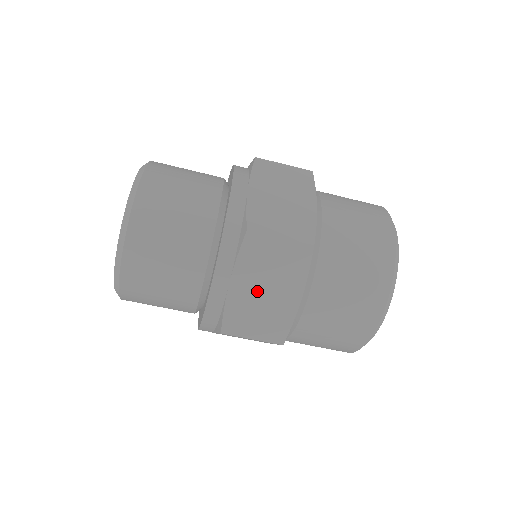
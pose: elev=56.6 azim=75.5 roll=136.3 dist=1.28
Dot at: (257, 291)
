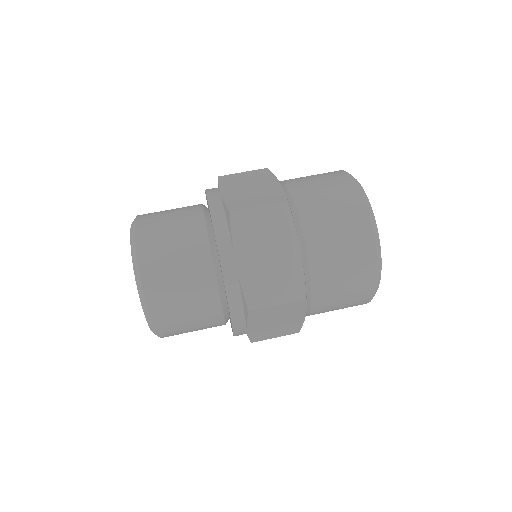
Dot at: (244, 190)
